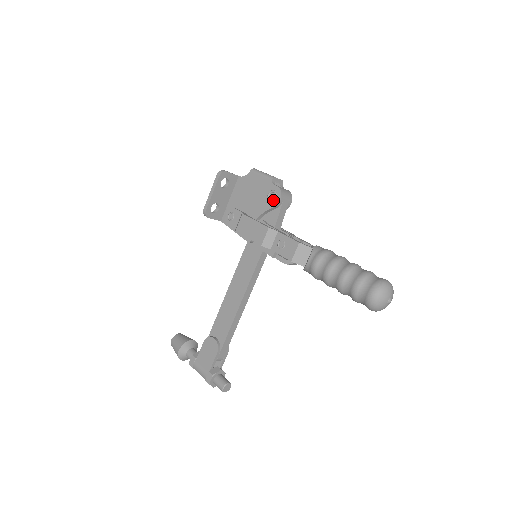
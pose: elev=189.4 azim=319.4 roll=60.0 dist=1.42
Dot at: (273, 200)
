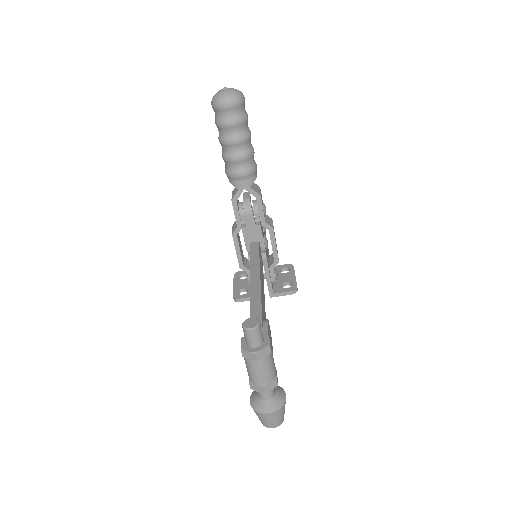
Dot at: occluded
